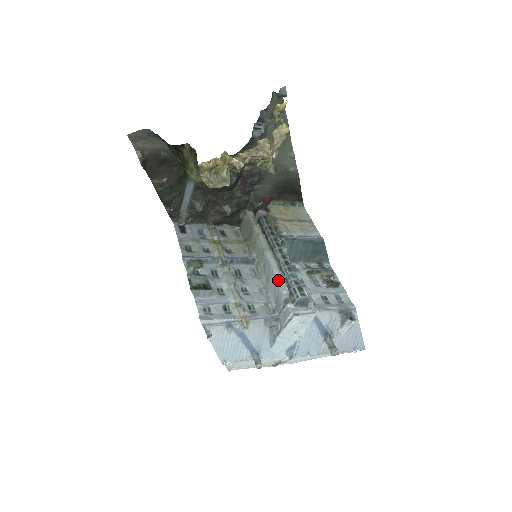
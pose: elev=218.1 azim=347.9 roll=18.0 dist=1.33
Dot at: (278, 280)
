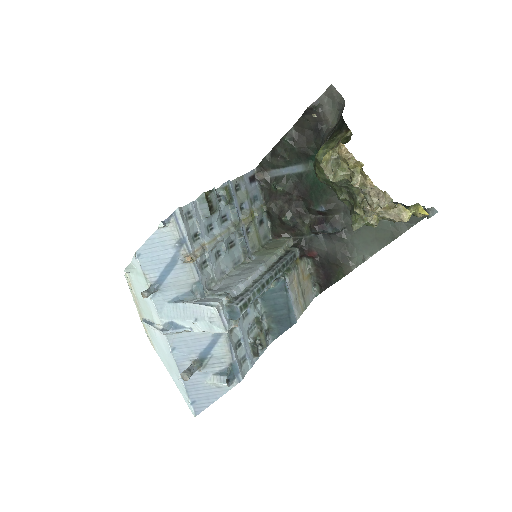
Dot at: (243, 282)
